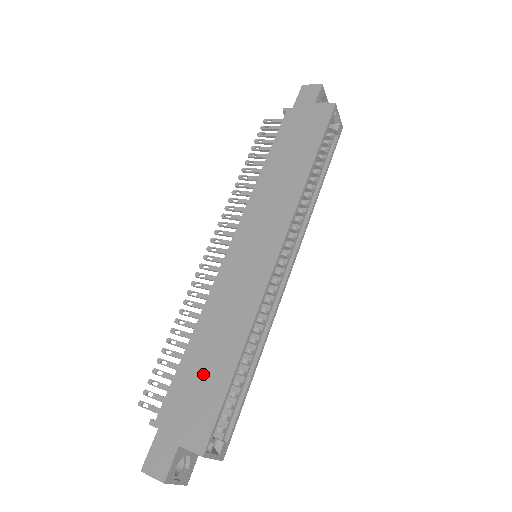
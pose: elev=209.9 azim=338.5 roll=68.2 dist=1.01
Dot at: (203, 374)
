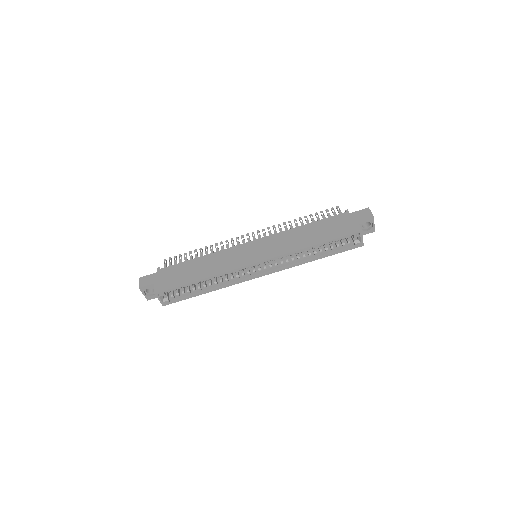
Dot at: (186, 272)
